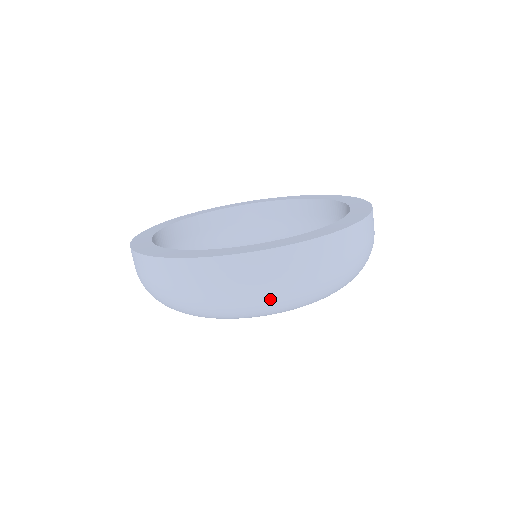
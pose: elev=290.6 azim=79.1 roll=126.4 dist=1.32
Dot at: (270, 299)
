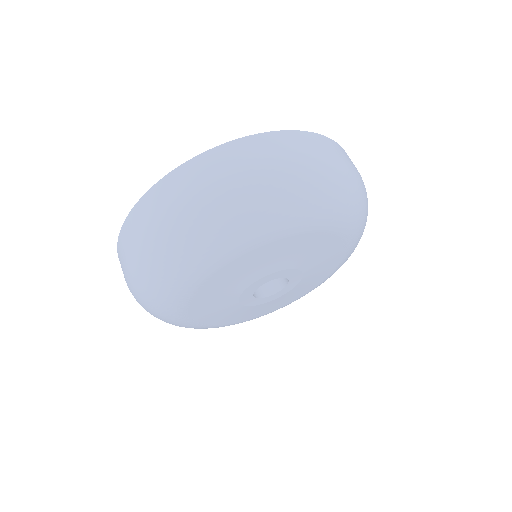
Dot at: (254, 187)
